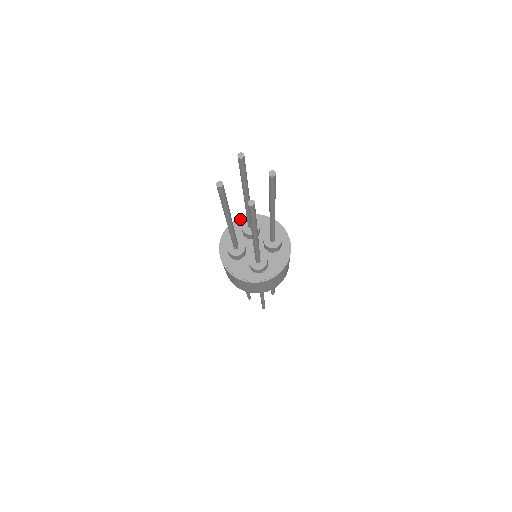
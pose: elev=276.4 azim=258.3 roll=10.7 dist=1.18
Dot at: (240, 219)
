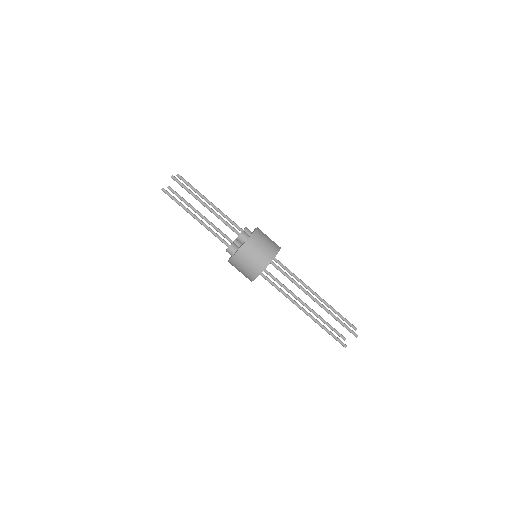
Dot at: occluded
